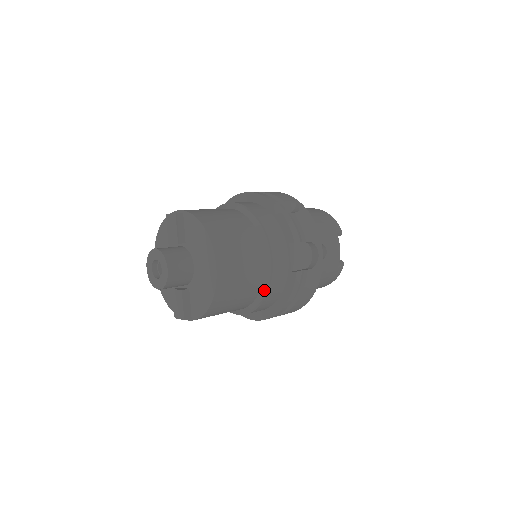
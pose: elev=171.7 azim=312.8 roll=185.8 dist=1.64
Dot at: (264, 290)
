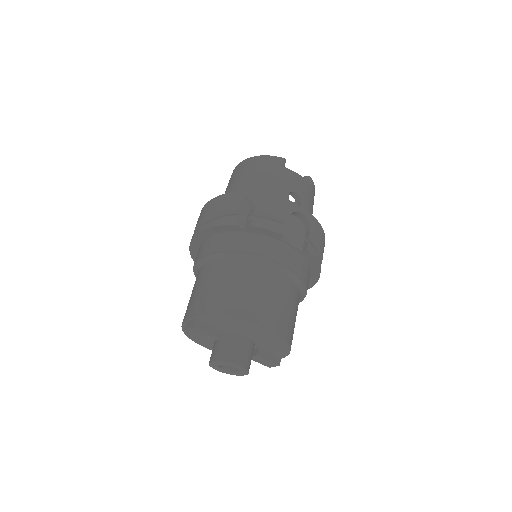
Dot at: (301, 285)
